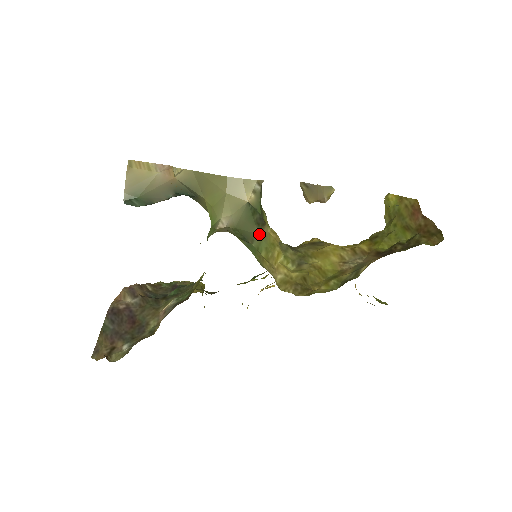
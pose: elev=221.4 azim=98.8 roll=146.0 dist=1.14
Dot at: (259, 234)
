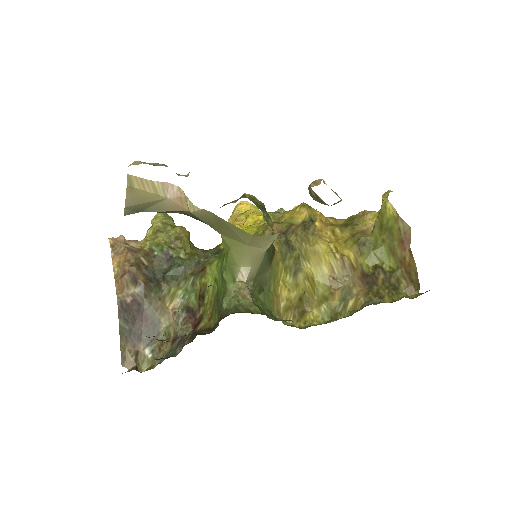
Dot at: (270, 269)
